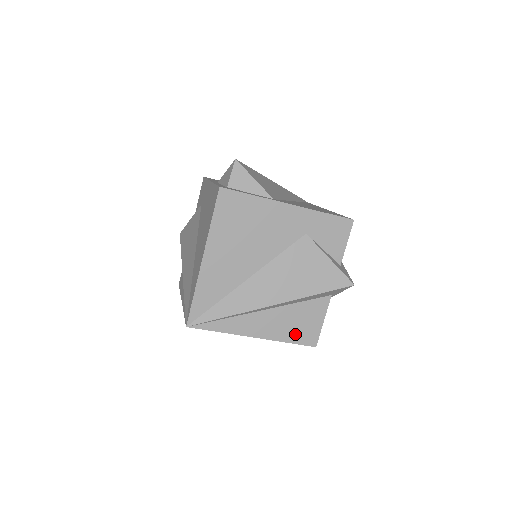
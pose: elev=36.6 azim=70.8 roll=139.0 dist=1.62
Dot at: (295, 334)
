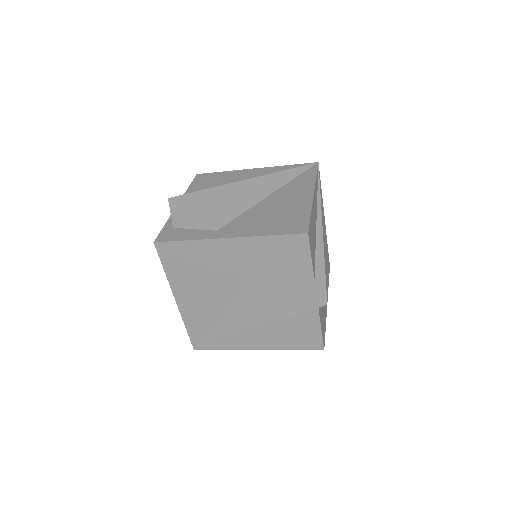
Dot at: (296, 342)
